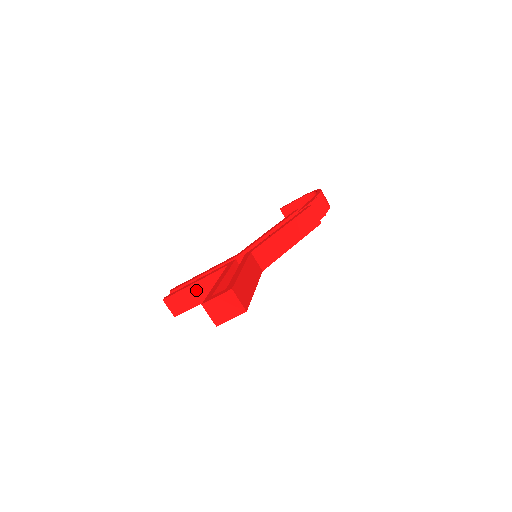
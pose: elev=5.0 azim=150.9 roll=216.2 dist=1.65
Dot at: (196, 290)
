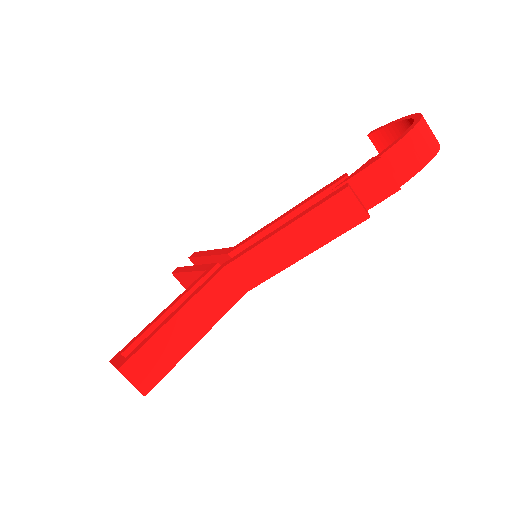
Dot at: (192, 279)
